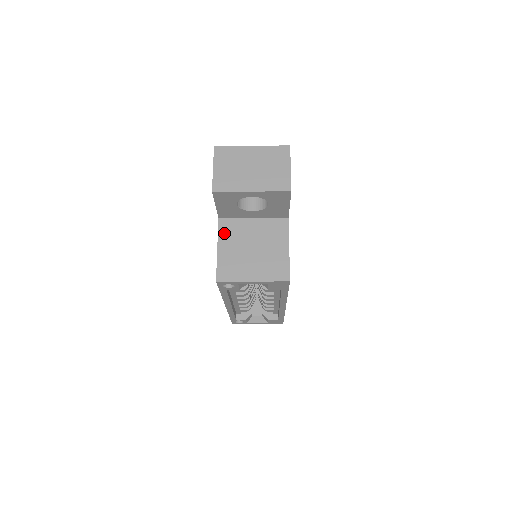
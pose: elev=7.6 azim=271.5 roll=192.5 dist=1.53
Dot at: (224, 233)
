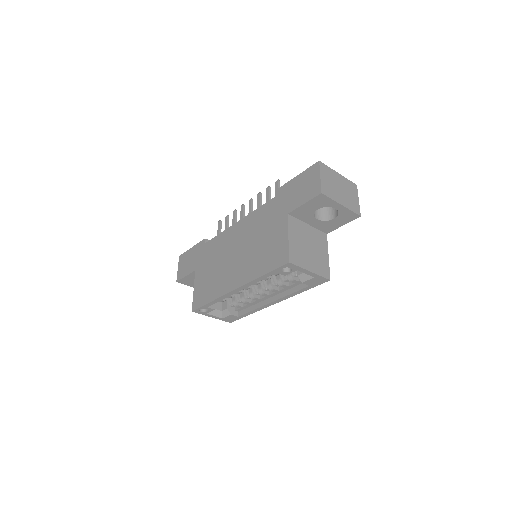
Dot at: (292, 227)
